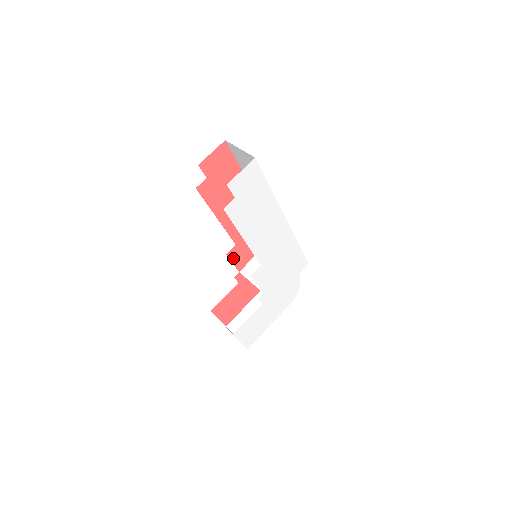
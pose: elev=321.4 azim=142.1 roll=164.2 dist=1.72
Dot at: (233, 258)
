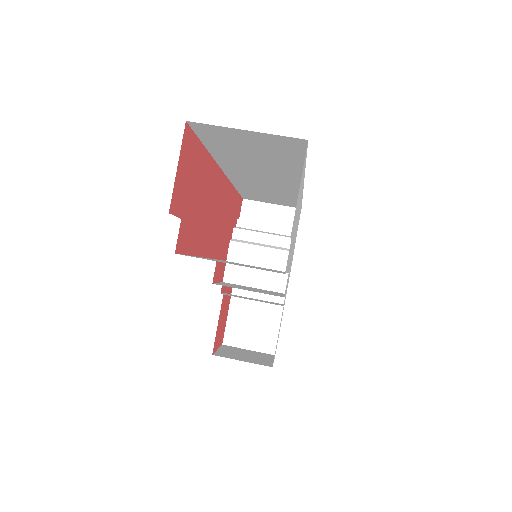
Dot at: (217, 277)
